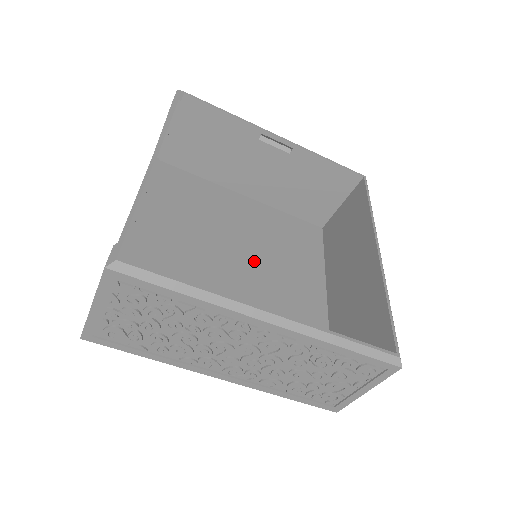
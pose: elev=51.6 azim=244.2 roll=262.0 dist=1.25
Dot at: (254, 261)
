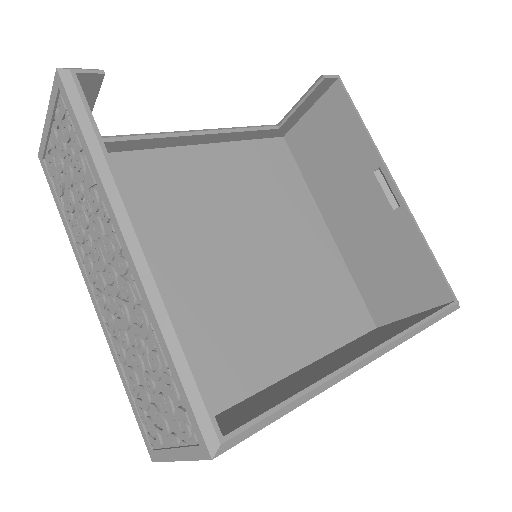
Dot at: (260, 270)
